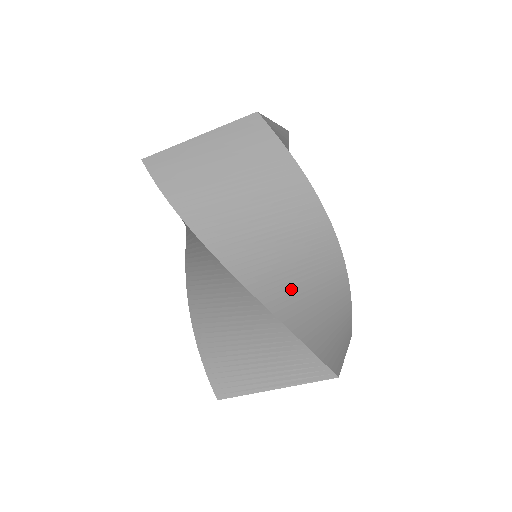
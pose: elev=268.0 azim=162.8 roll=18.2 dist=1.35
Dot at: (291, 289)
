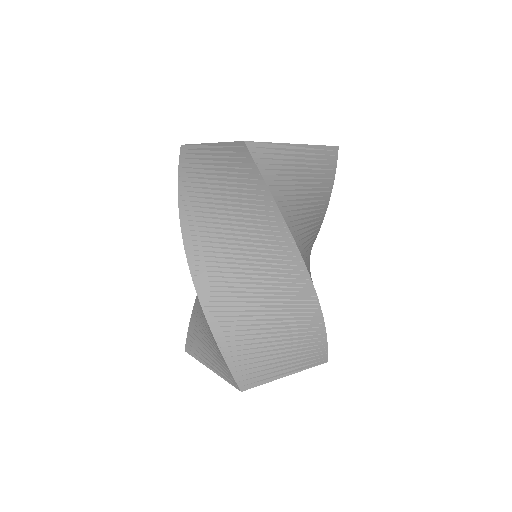
Dot at: occluded
